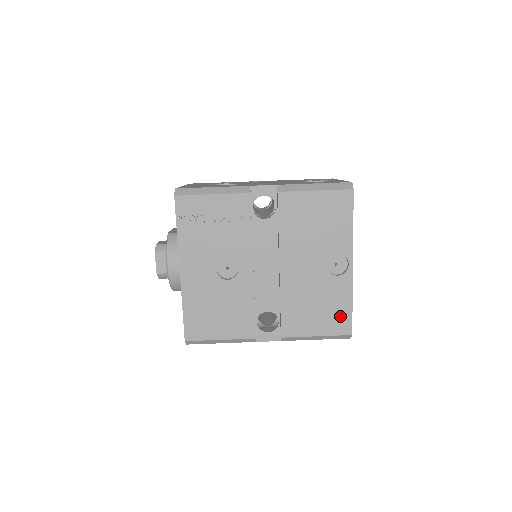
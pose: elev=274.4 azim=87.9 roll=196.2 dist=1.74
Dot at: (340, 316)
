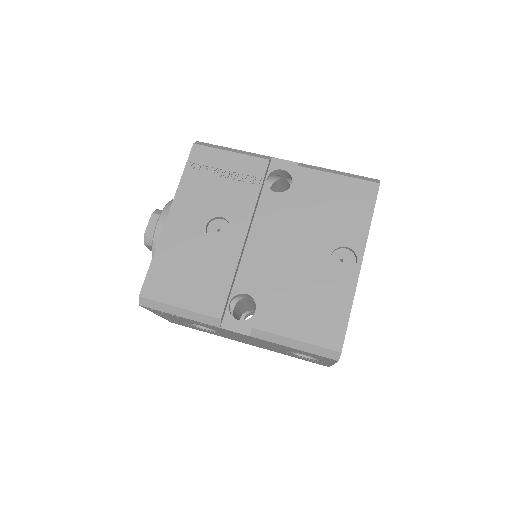
Dot at: (332, 322)
